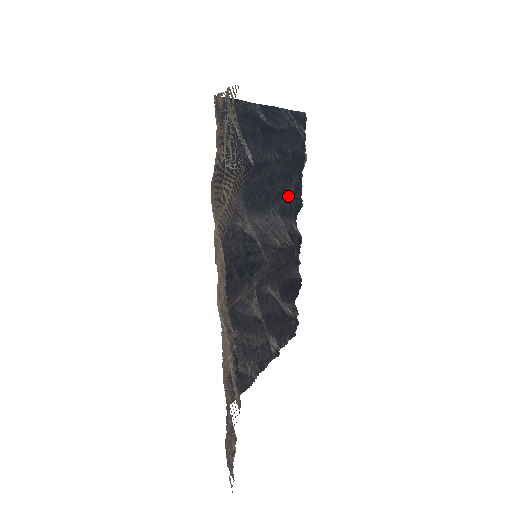
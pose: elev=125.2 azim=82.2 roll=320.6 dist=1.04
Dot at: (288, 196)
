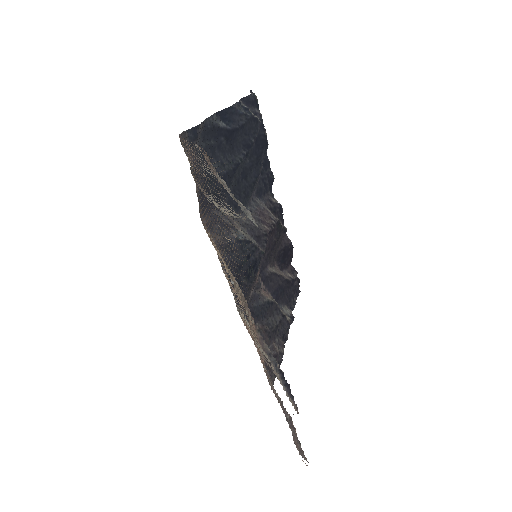
Dot at: (260, 176)
